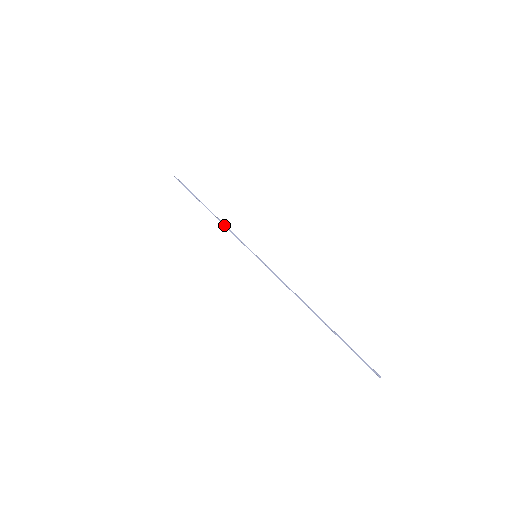
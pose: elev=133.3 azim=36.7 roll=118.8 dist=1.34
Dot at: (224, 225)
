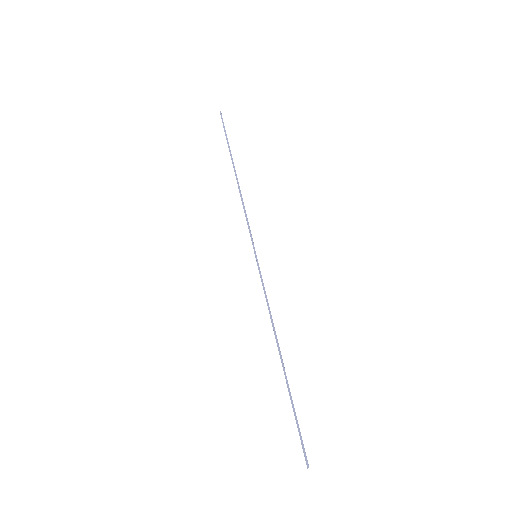
Dot at: (242, 200)
